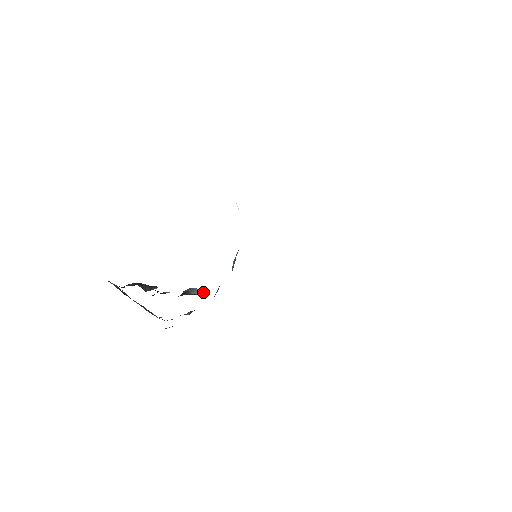
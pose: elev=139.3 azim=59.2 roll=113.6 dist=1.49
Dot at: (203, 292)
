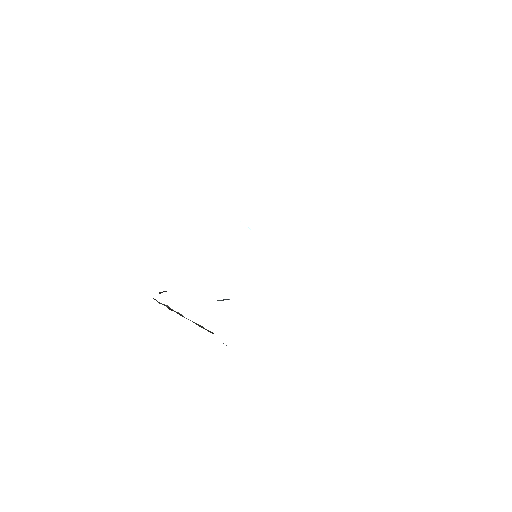
Dot at: occluded
